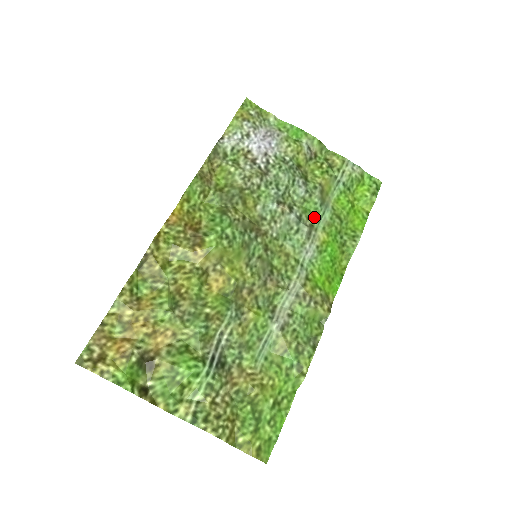
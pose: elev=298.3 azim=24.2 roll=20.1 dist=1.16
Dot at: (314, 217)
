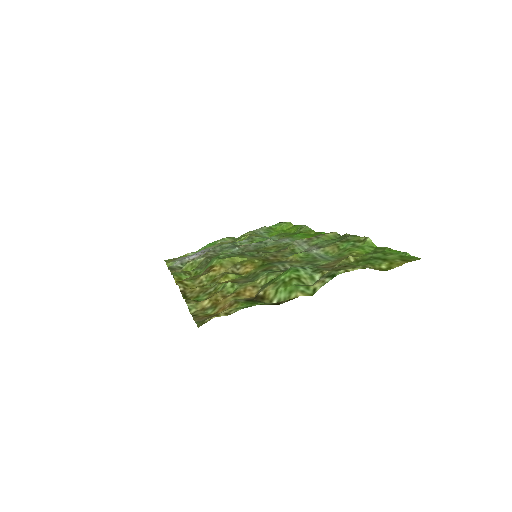
Dot at: occluded
